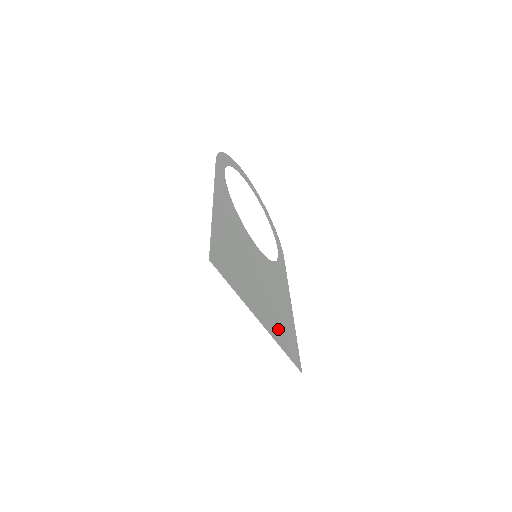
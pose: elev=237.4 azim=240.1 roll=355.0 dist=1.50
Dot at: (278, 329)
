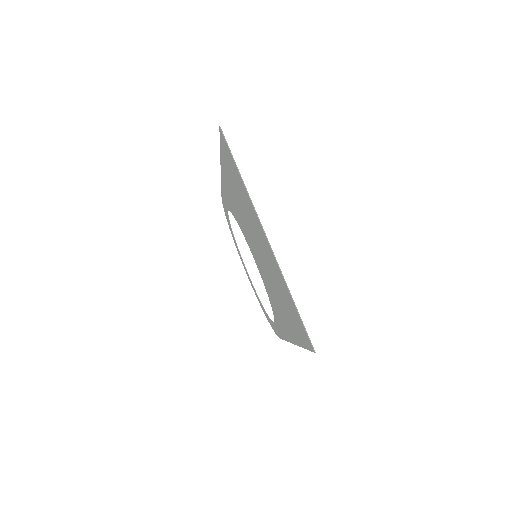
Dot at: (283, 288)
